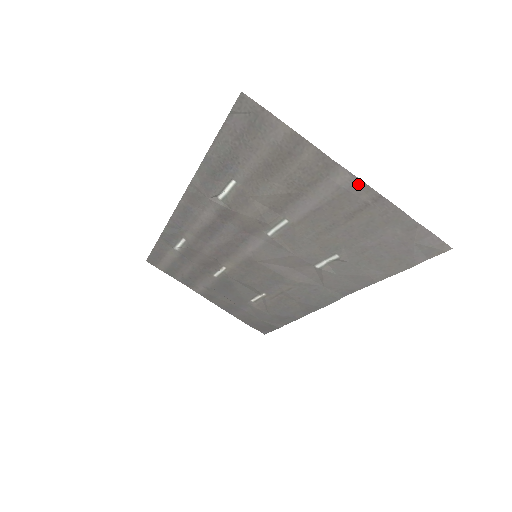
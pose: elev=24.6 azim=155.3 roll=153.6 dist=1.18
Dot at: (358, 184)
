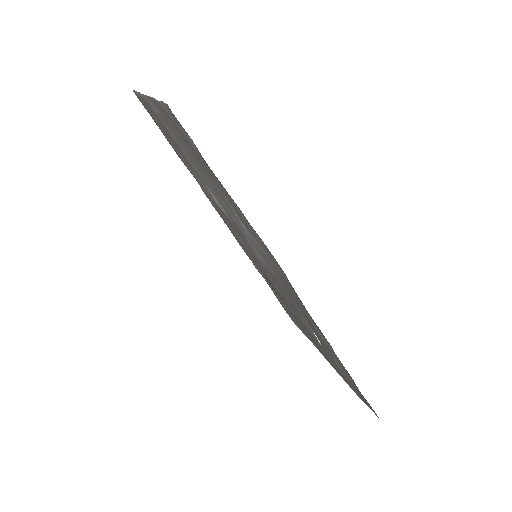
Dot at: (152, 102)
